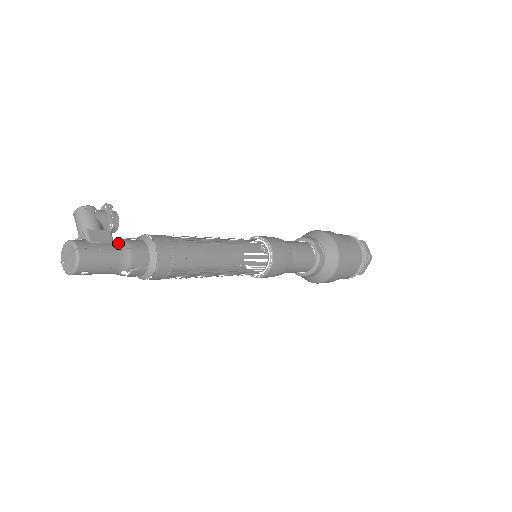
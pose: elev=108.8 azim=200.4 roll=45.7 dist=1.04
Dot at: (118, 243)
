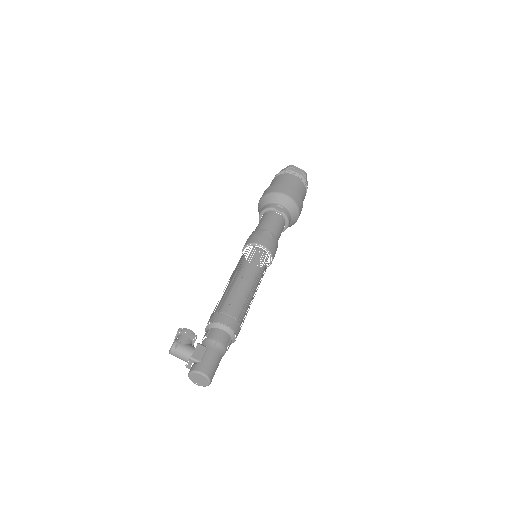
Dot at: (209, 345)
